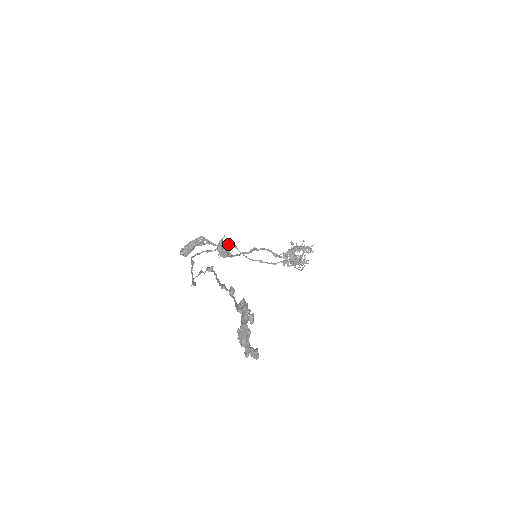
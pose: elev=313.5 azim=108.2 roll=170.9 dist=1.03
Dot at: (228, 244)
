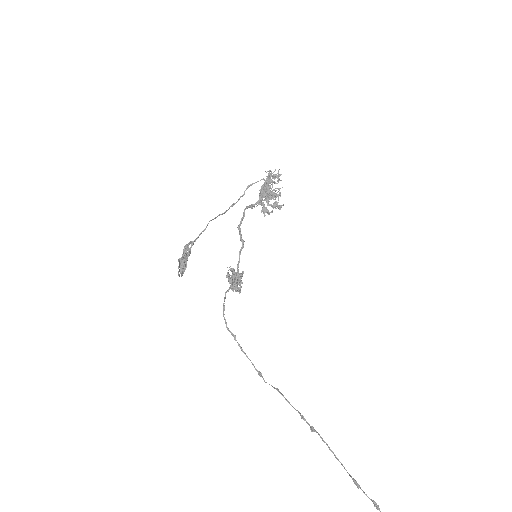
Dot at: (239, 281)
